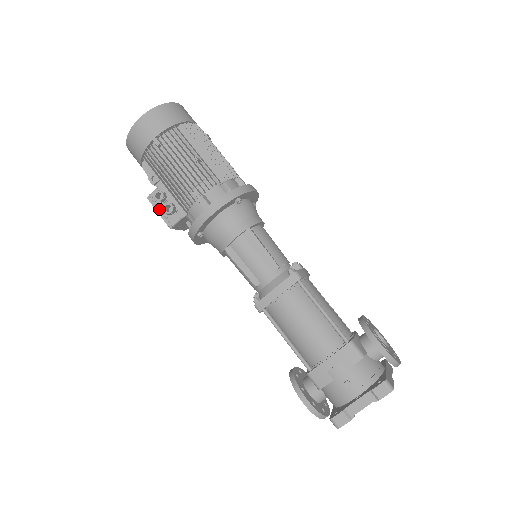
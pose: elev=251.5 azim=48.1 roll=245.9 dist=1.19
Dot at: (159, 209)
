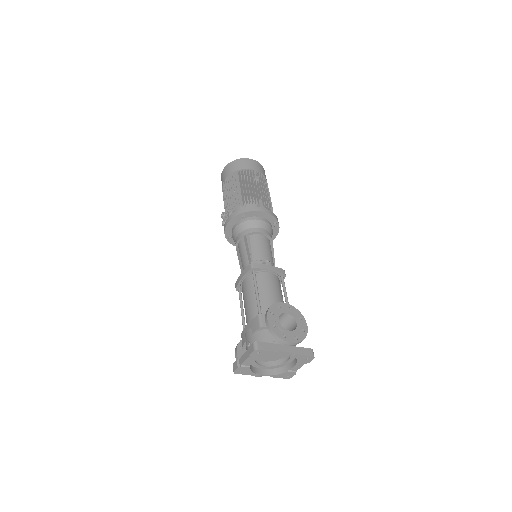
Dot at: occluded
